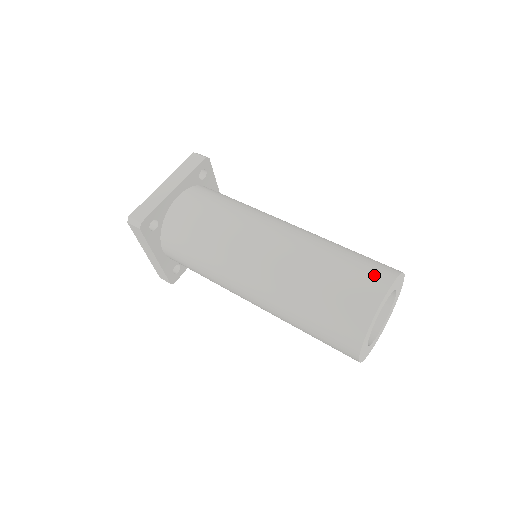
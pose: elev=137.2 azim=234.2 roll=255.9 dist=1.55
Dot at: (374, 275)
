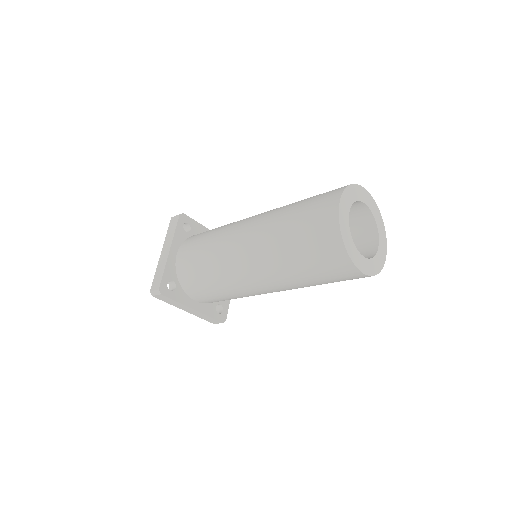
Dot at: occluded
